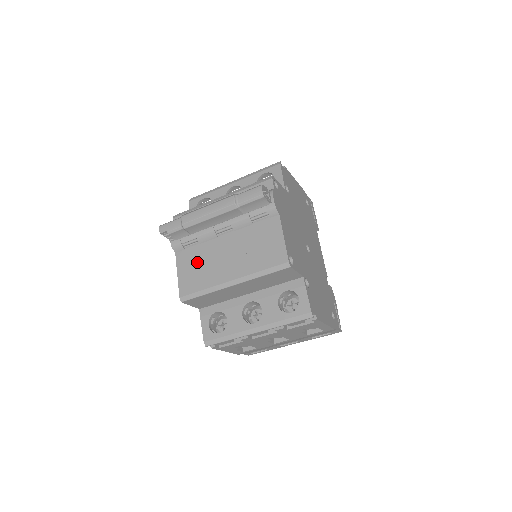
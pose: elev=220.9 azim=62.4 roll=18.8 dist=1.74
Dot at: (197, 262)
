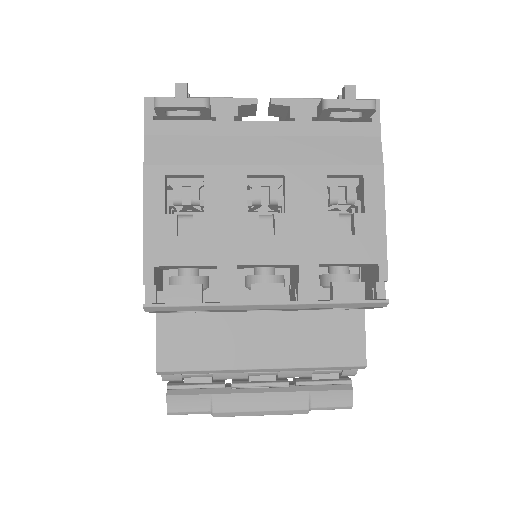
Dot at: occluded
